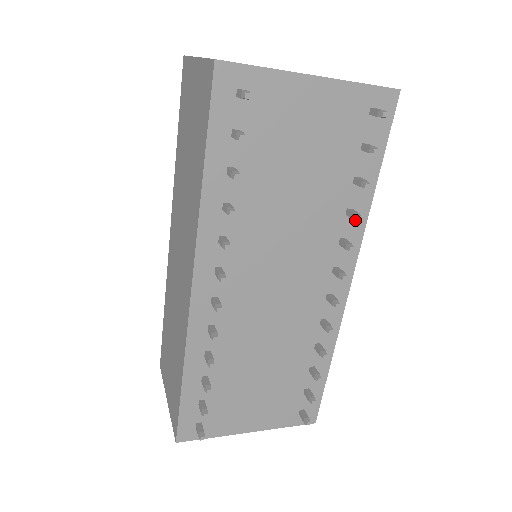
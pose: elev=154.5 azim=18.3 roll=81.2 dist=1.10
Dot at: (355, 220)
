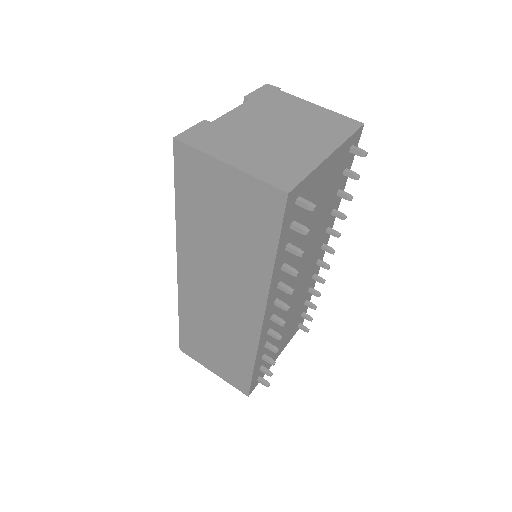
Dot at: occluded
